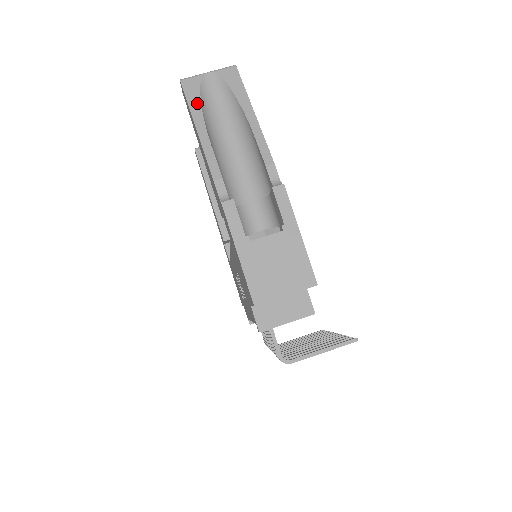
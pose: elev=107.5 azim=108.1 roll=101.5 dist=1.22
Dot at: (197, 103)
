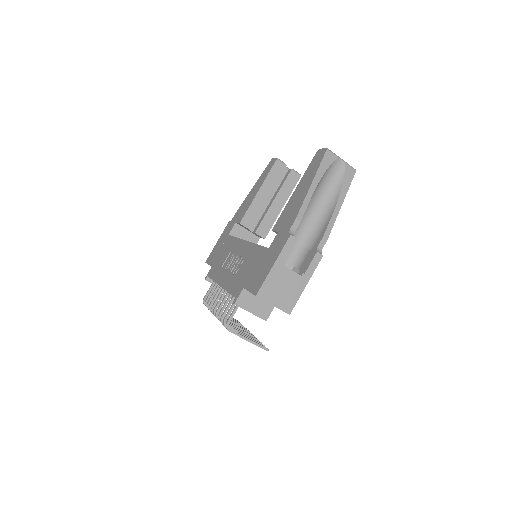
Dot at: (324, 170)
